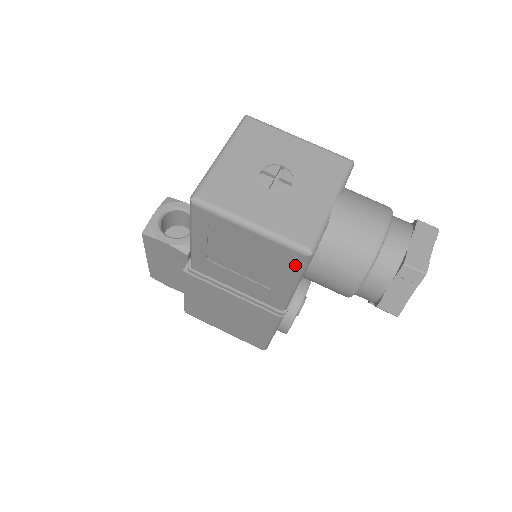
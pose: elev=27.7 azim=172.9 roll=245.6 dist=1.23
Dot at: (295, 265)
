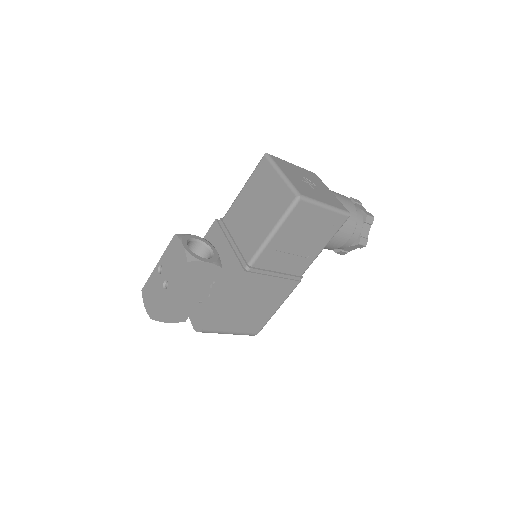
Dot at: (338, 227)
